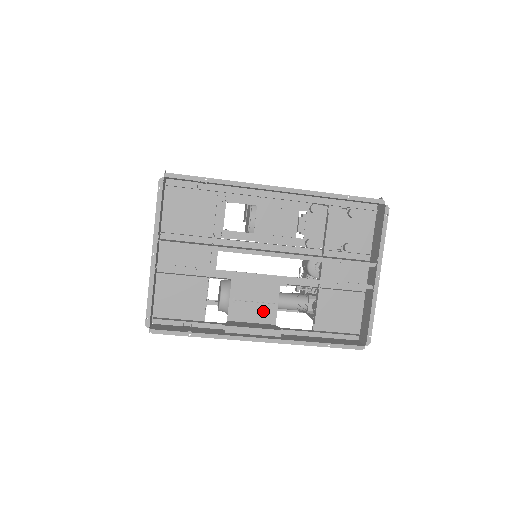
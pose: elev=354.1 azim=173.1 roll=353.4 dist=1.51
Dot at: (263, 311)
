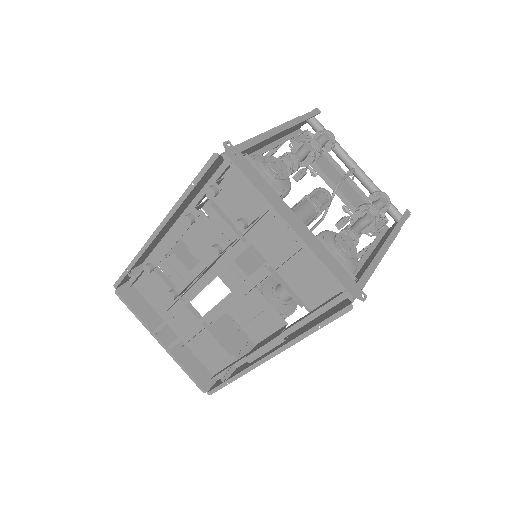
Dot at: (268, 319)
